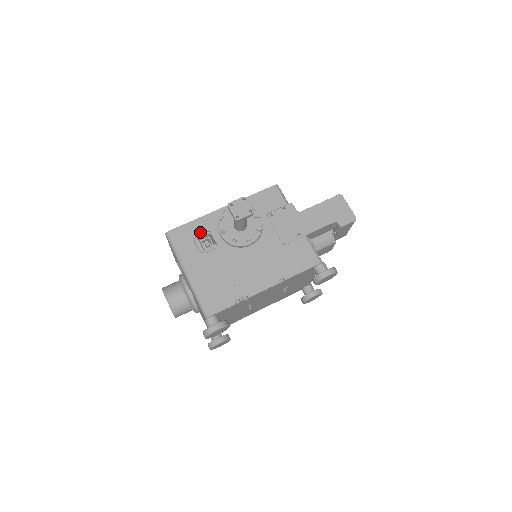
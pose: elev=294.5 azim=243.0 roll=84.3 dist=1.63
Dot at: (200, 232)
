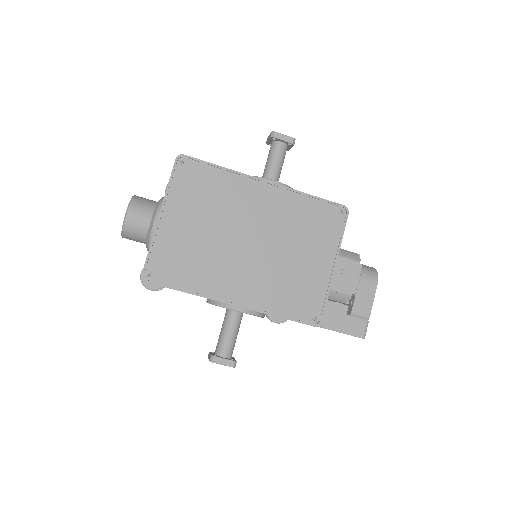
Dot at: occluded
